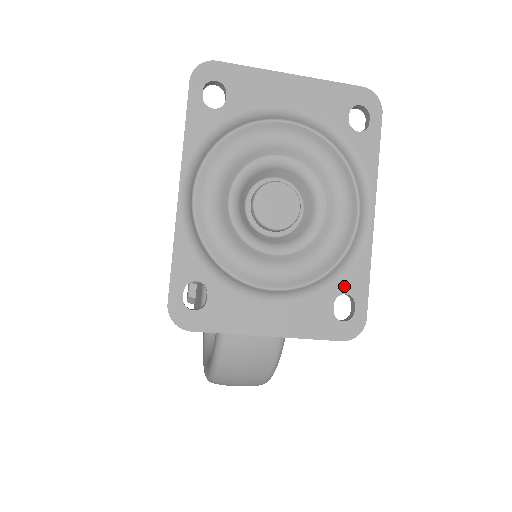
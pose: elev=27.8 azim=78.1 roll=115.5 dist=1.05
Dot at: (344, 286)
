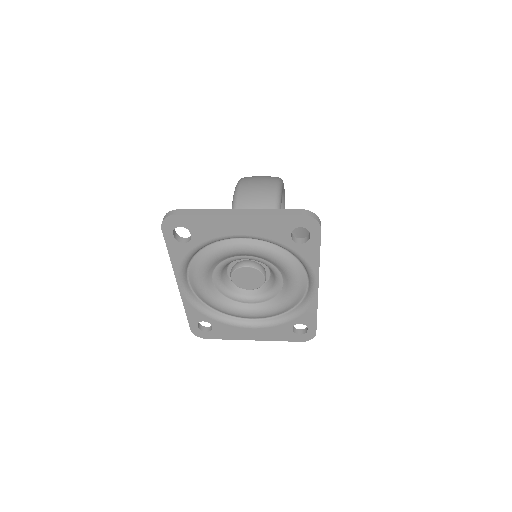
Dot at: (299, 321)
